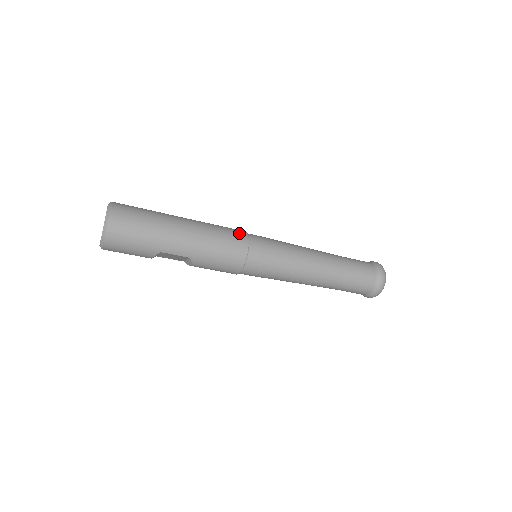
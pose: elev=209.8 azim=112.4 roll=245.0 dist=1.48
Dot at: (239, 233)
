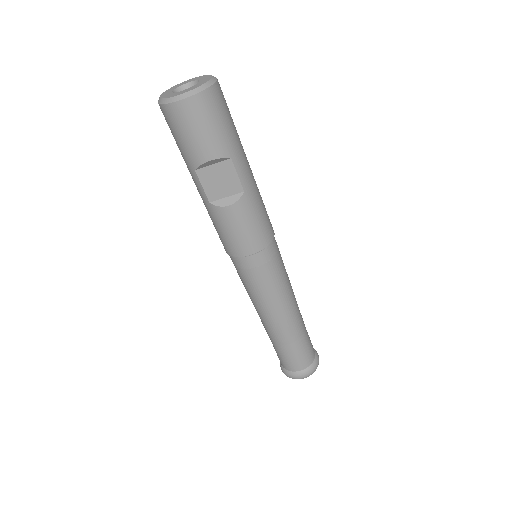
Dot at: occluded
